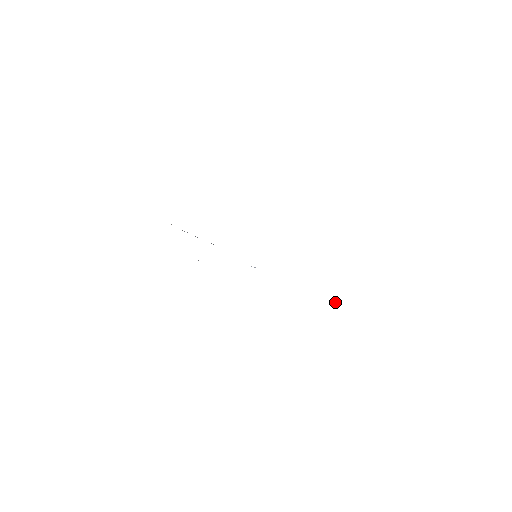
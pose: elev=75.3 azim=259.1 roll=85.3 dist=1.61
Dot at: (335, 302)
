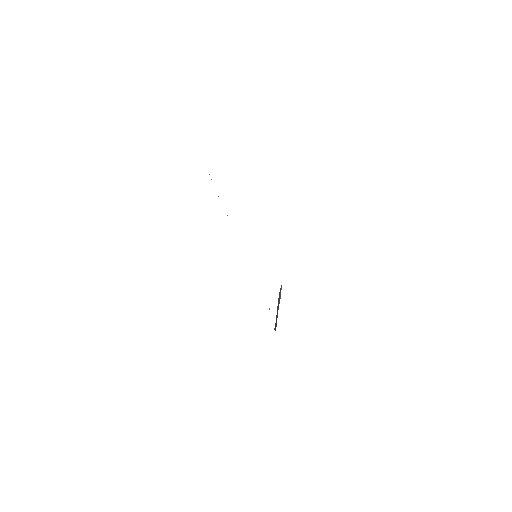
Dot at: occluded
